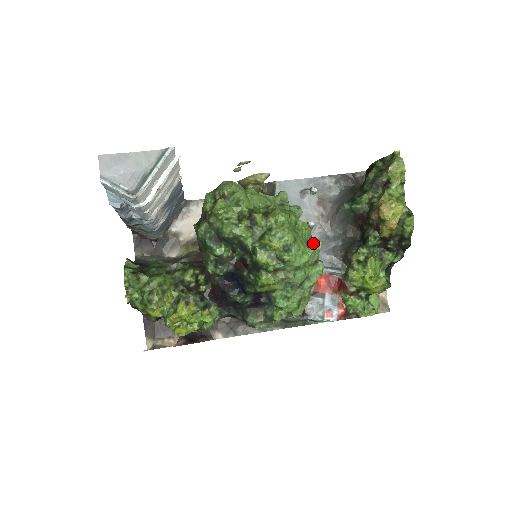
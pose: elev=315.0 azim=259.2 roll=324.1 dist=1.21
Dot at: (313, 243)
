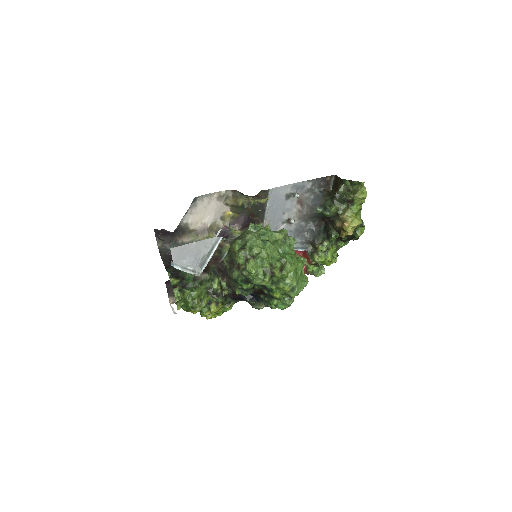
Dot at: occluded
